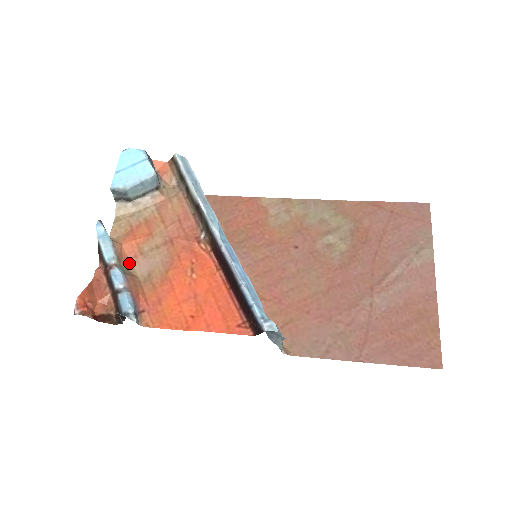
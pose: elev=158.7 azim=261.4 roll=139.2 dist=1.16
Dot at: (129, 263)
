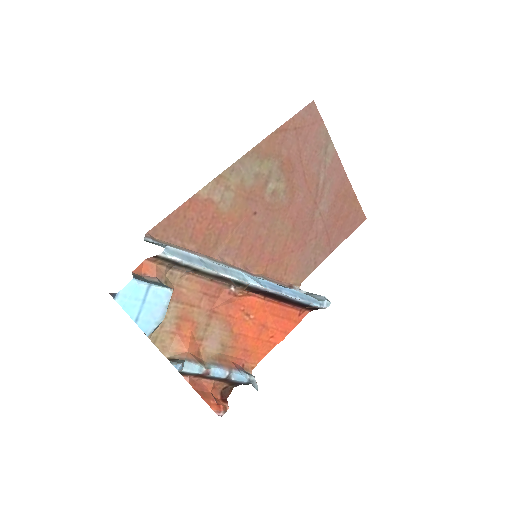
Dot at: (201, 354)
